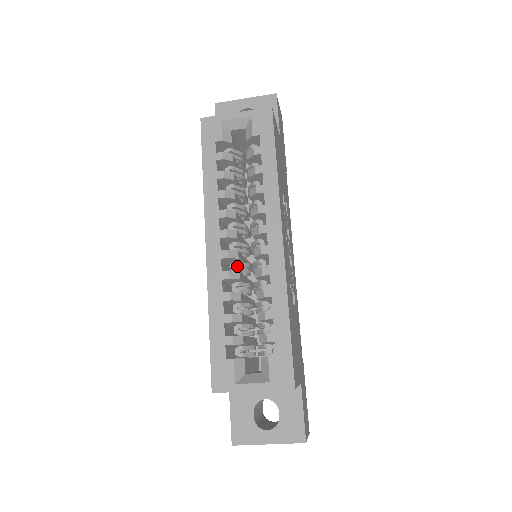
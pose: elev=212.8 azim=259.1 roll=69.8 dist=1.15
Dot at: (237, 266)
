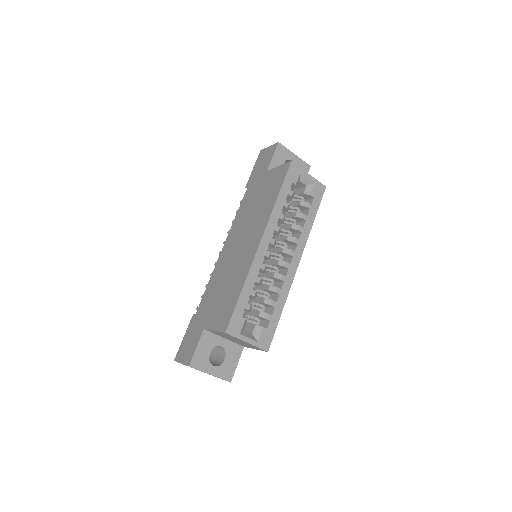
Dot at: occluded
